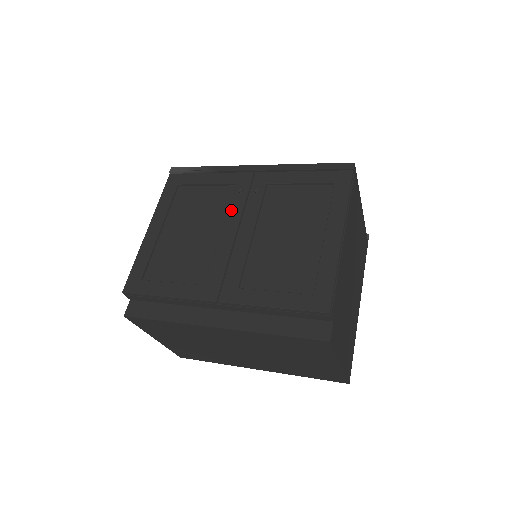
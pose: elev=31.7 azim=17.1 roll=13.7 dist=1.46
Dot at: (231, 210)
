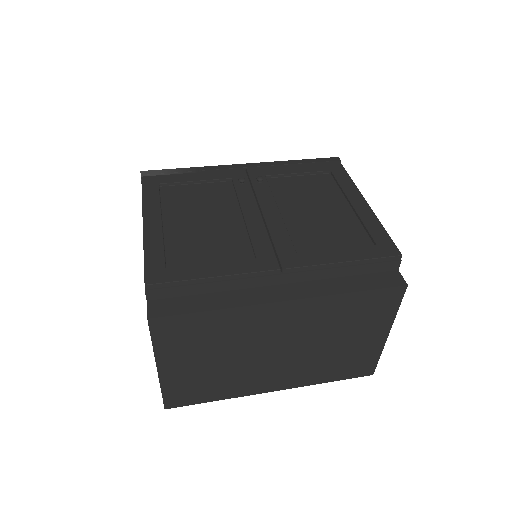
Dot at: (241, 197)
